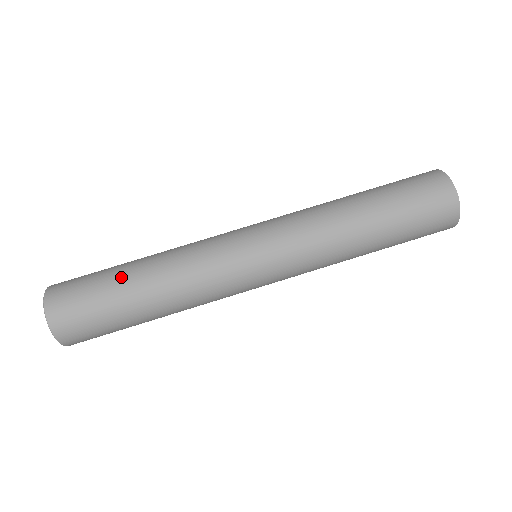
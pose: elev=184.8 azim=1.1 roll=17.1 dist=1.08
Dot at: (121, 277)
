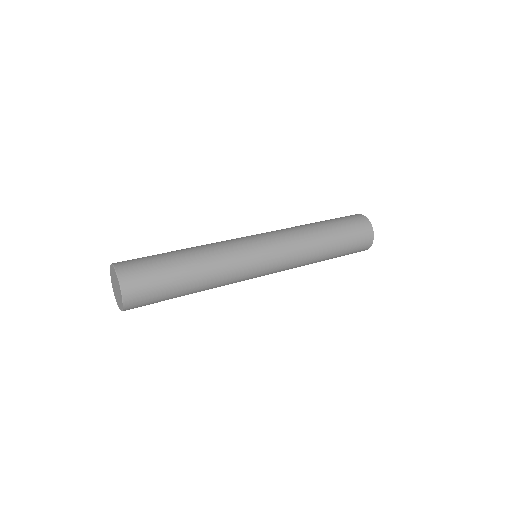
Dot at: (180, 275)
